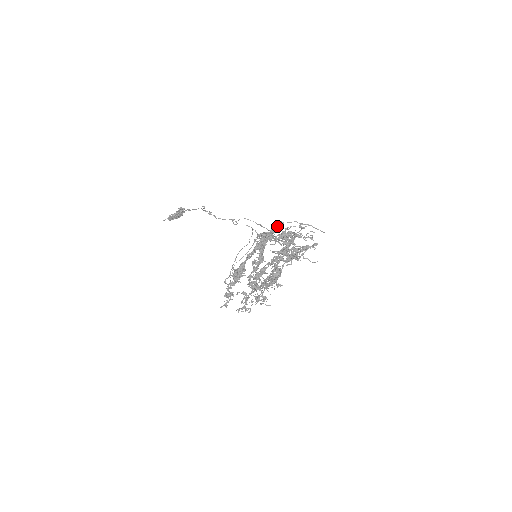
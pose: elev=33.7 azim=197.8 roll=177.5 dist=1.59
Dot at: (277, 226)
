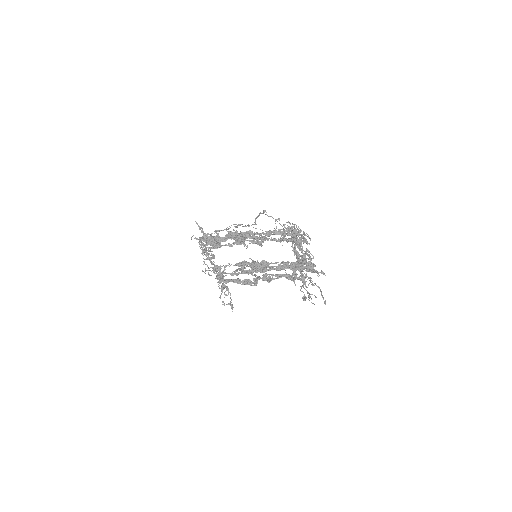
Dot at: occluded
